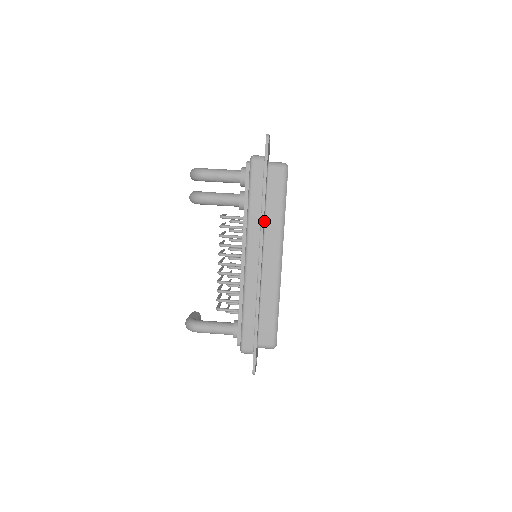
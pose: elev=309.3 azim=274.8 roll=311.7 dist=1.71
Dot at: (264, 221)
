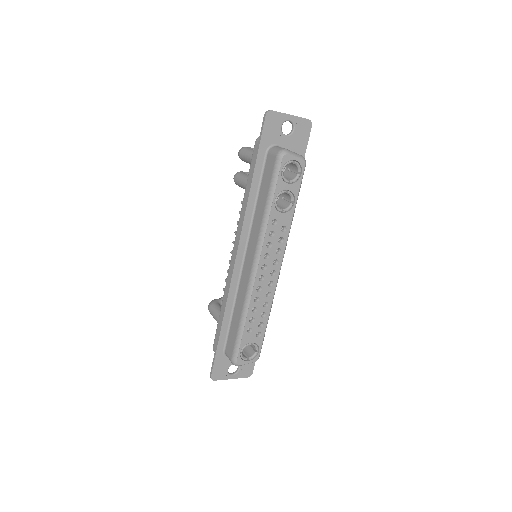
Dot at: (253, 215)
